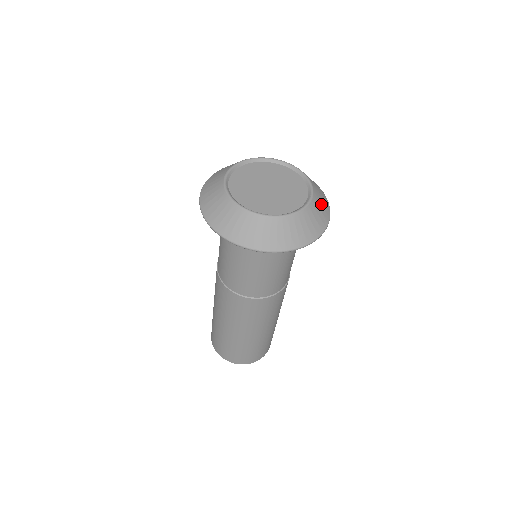
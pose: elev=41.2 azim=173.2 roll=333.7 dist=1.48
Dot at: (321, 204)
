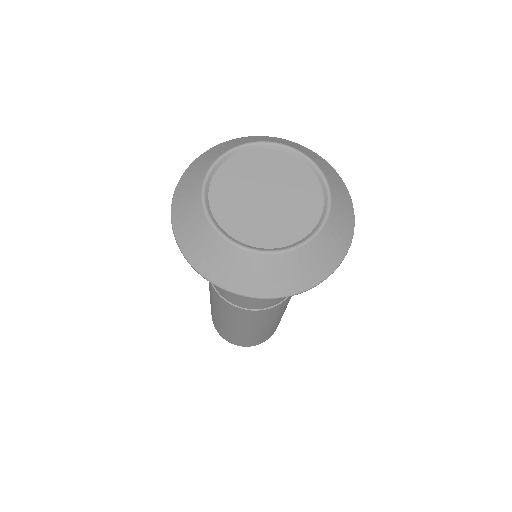
Dot at: (326, 168)
